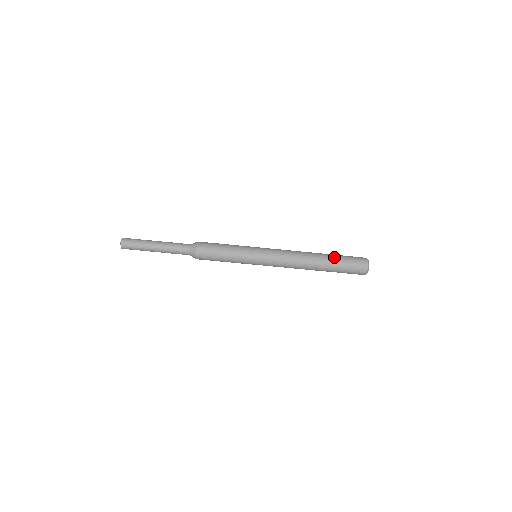
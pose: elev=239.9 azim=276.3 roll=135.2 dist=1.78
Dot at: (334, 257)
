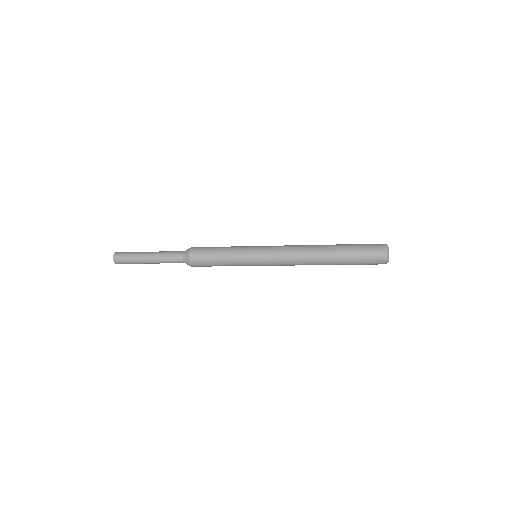
Dot at: (345, 264)
